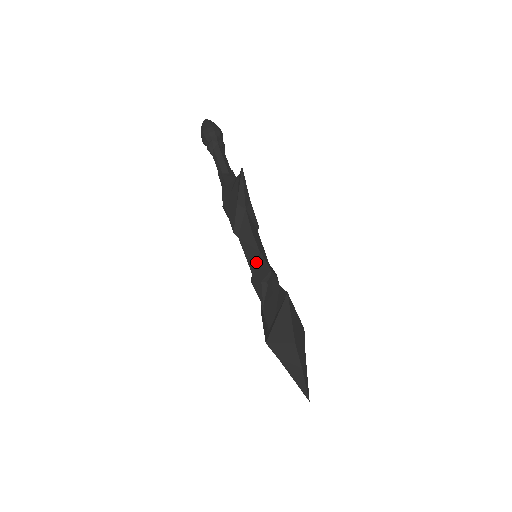
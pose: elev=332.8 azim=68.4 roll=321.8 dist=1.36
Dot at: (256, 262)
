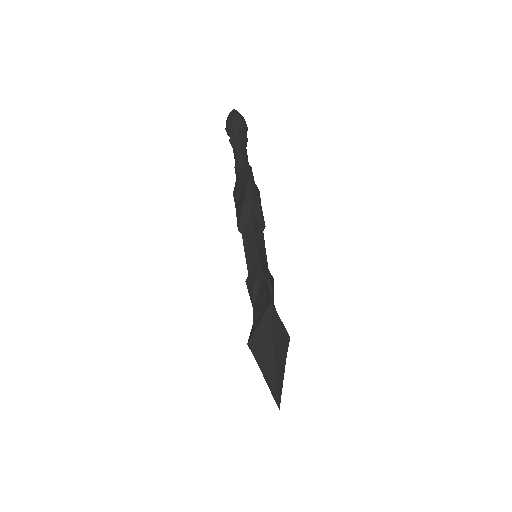
Dot at: (253, 262)
